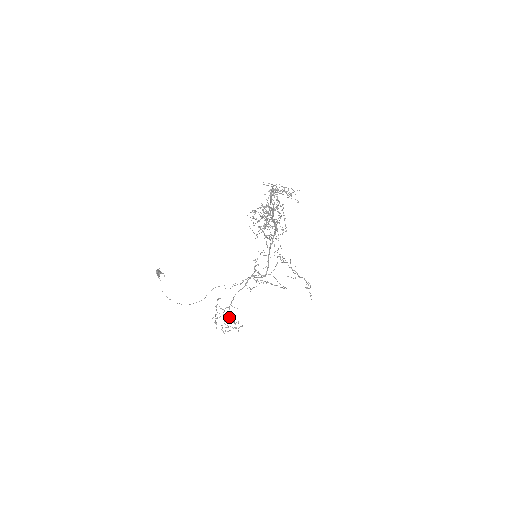
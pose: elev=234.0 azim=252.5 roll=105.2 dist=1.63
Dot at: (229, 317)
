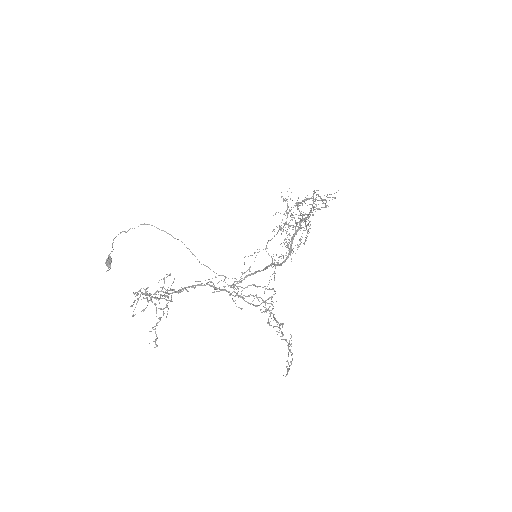
Dot at: occluded
